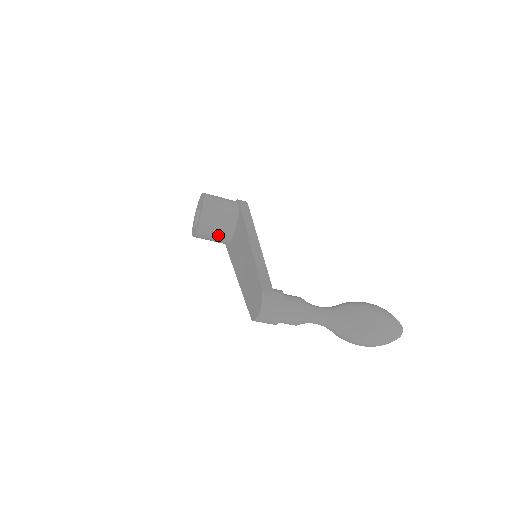
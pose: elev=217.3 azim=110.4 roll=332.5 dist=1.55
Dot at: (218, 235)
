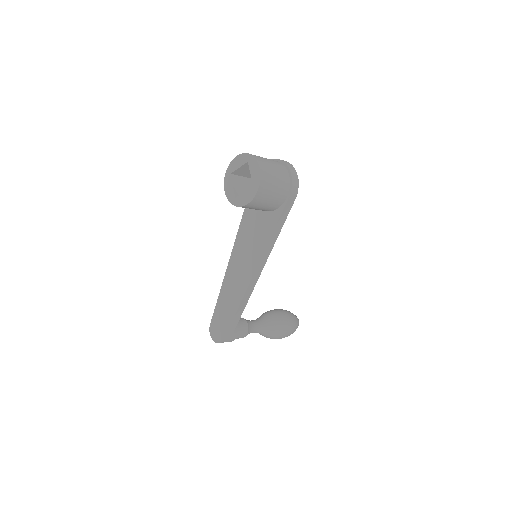
Dot at: occluded
